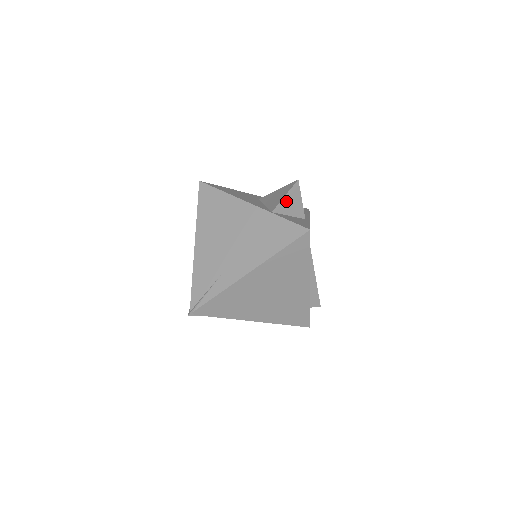
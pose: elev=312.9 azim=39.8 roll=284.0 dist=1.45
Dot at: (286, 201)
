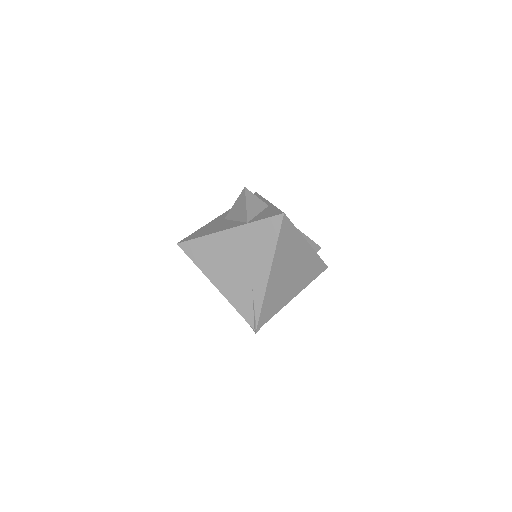
Dot at: (249, 207)
